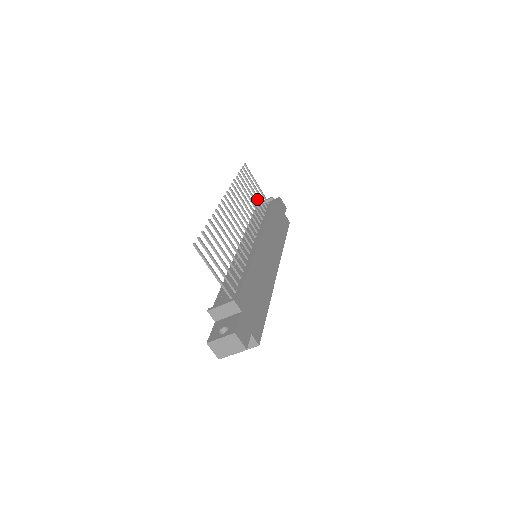
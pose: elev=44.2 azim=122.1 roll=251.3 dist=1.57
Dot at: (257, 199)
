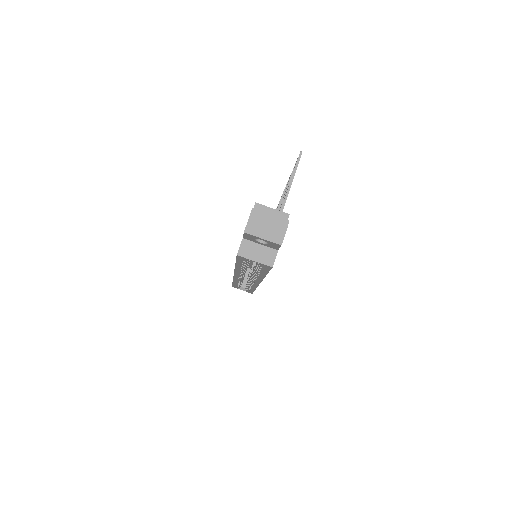
Dot at: occluded
